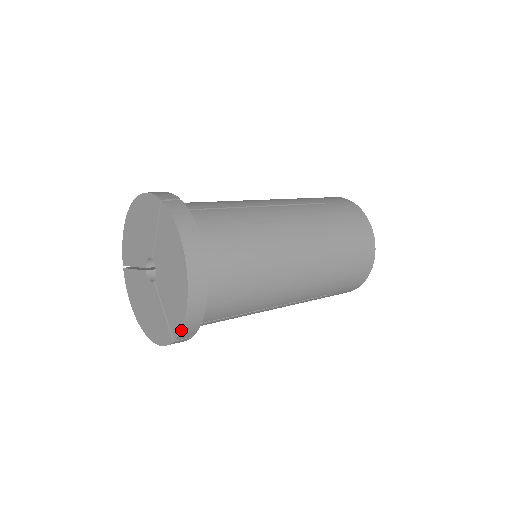
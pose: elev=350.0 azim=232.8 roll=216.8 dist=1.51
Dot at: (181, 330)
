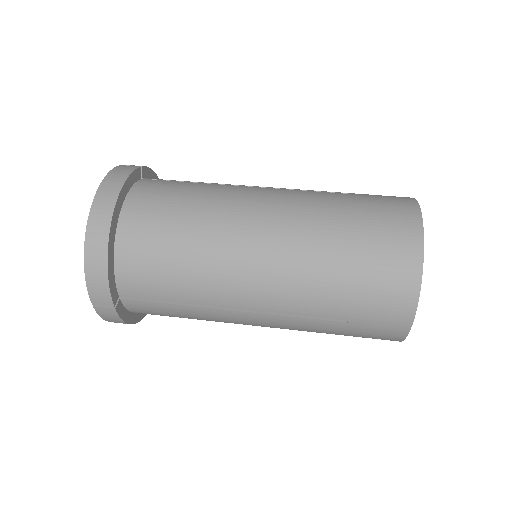
Dot at: (87, 287)
